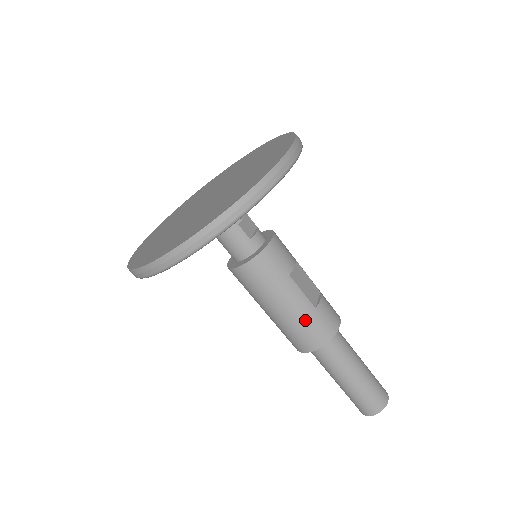
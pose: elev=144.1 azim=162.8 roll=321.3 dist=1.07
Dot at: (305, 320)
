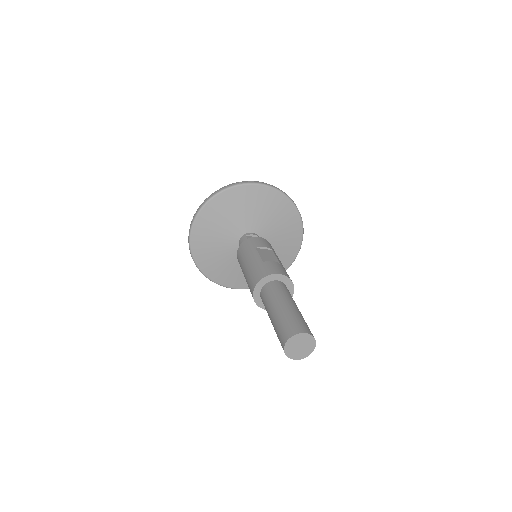
Dot at: (253, 268)
